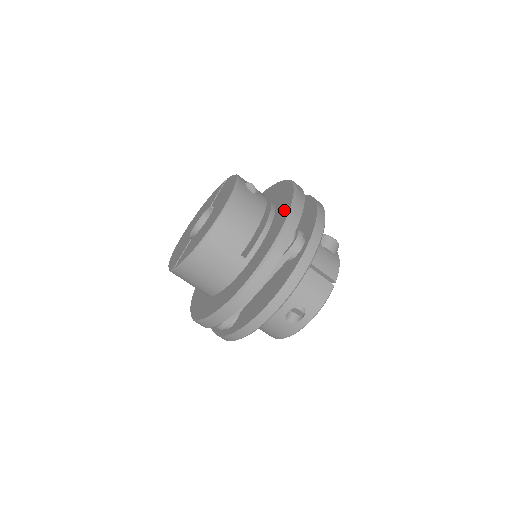
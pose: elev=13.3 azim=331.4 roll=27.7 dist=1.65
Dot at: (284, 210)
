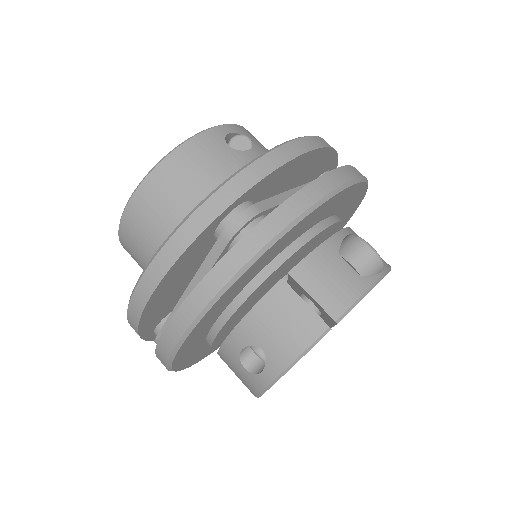
Dot at: occluded
